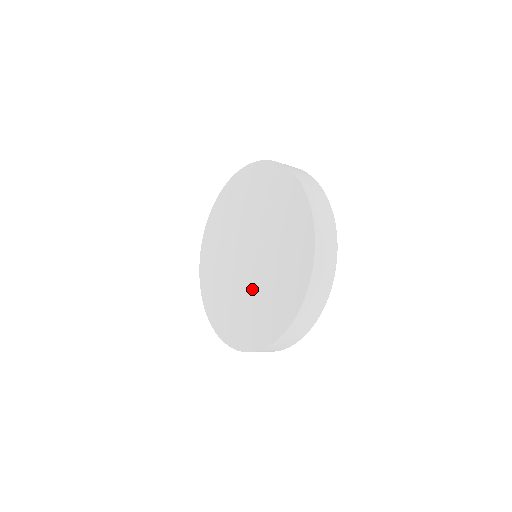
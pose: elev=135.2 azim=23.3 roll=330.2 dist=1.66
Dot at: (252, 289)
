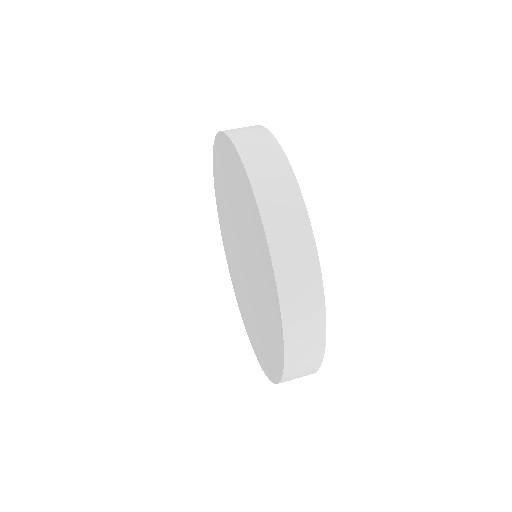
Dot at: (245, 293)
